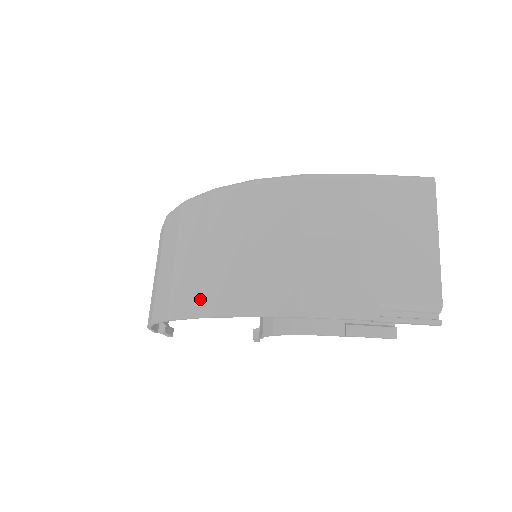
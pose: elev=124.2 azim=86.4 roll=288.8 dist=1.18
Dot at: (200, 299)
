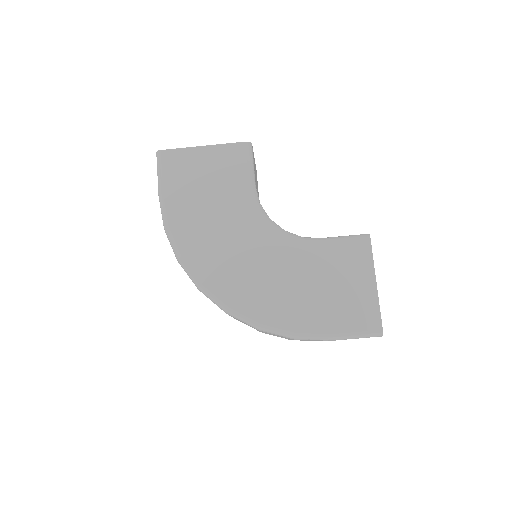
Dot at: occluded
